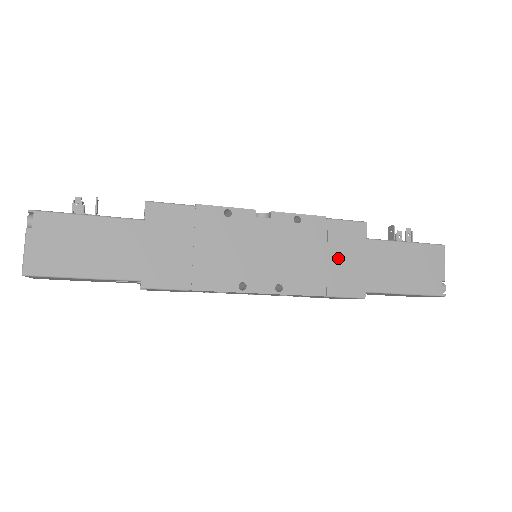
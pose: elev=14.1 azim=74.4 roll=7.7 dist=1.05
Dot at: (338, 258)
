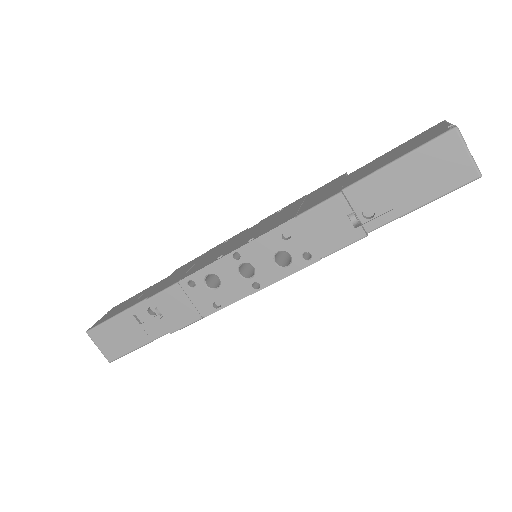
Dot at: (314, 198)
